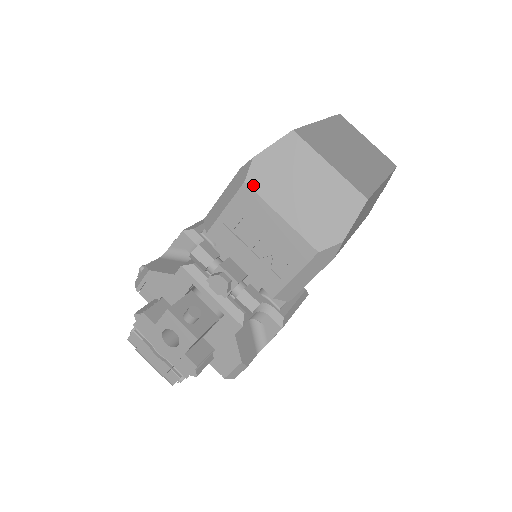
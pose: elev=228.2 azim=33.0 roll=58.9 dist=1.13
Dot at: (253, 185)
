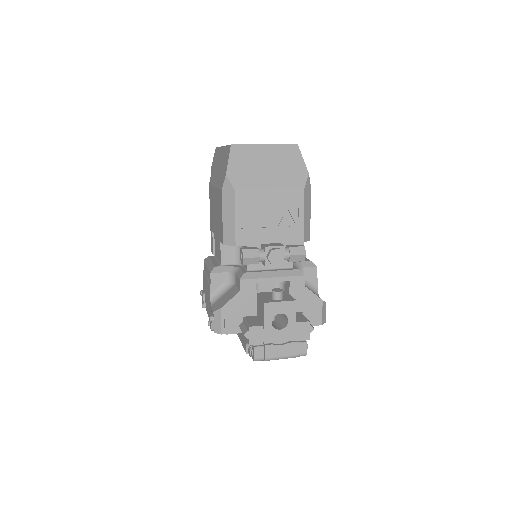
Dot at: (240, 188)
